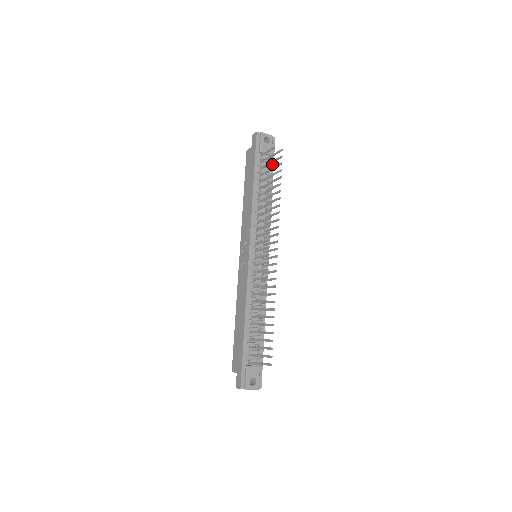
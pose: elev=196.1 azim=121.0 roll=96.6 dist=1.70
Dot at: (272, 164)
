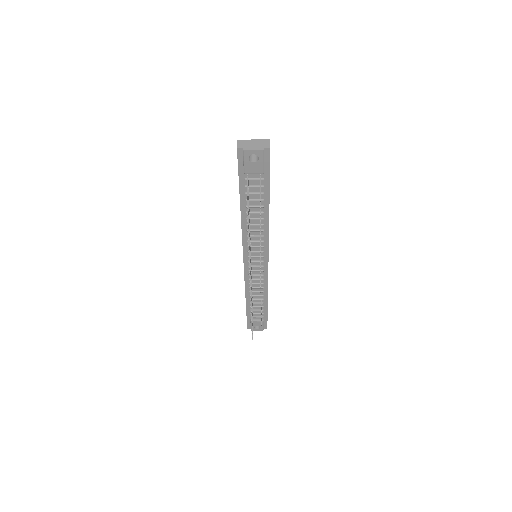
Dot at: (267, 180)
